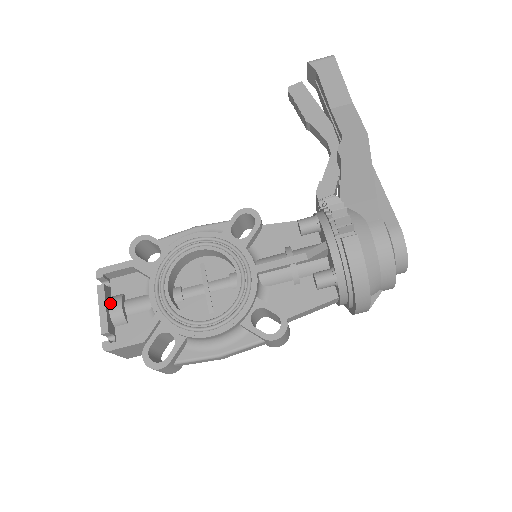
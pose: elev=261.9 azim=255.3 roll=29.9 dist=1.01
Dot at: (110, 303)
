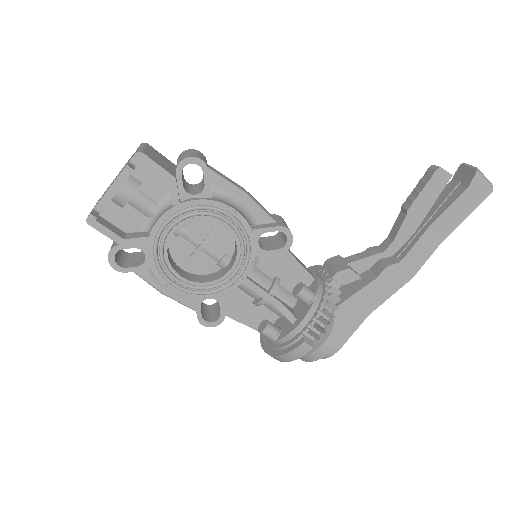
Dot at: (124, 185)
